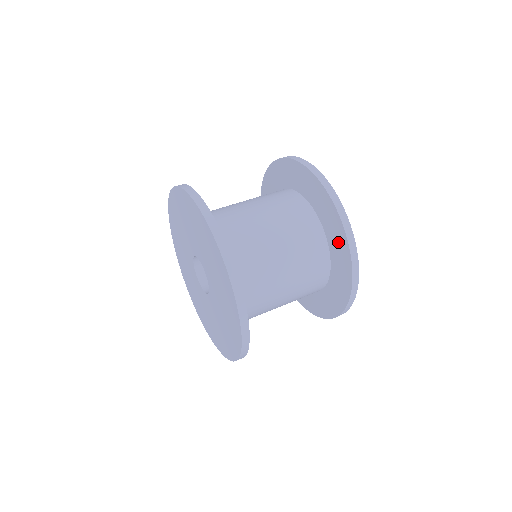
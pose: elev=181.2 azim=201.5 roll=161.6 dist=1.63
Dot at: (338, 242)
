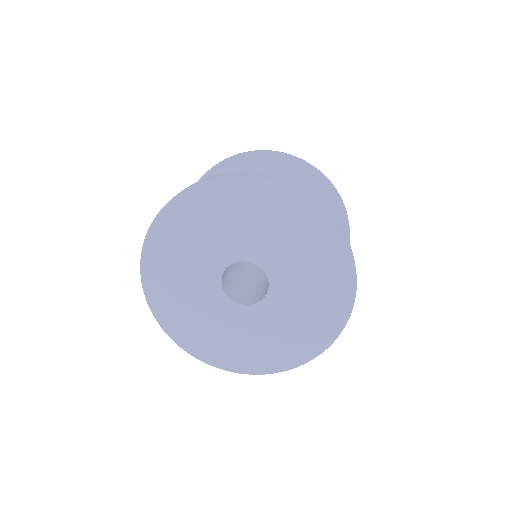
Dot at: (324, 199)
